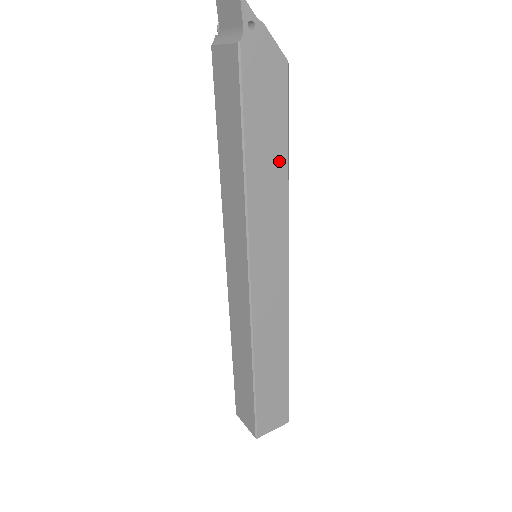
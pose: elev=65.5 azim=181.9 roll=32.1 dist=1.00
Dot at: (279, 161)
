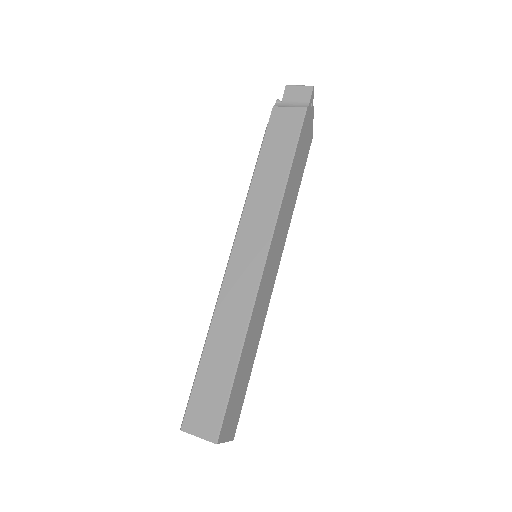
Dot at: (296, 189)
